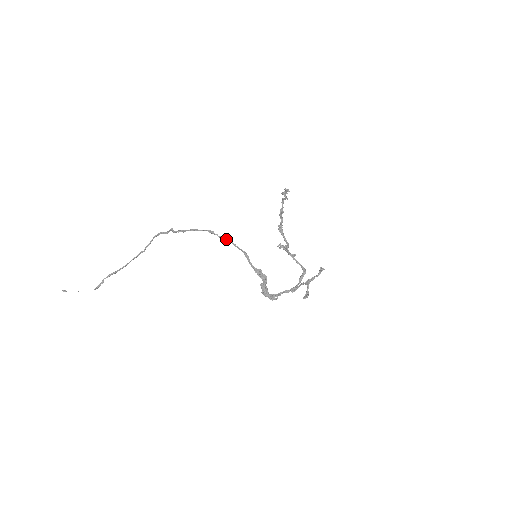
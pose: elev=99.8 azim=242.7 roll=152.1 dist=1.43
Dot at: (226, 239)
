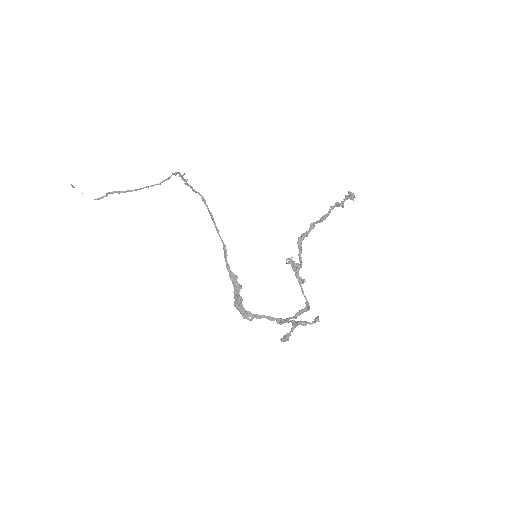
Dot at: (212, 217)
